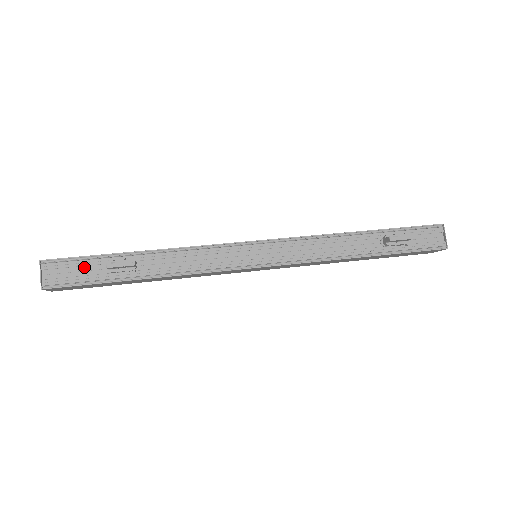
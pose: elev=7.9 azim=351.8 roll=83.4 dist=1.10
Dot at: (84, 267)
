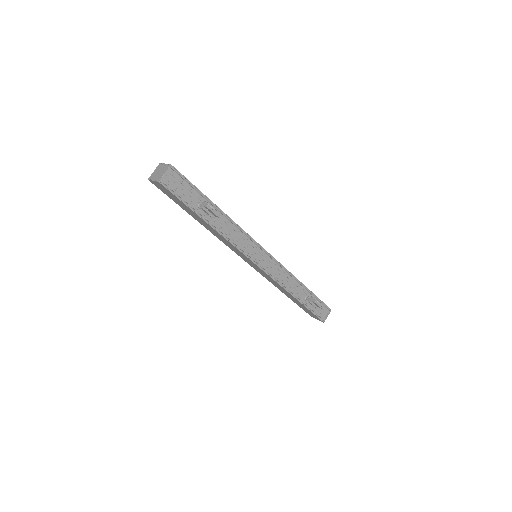
Dot at: (187, 189)
